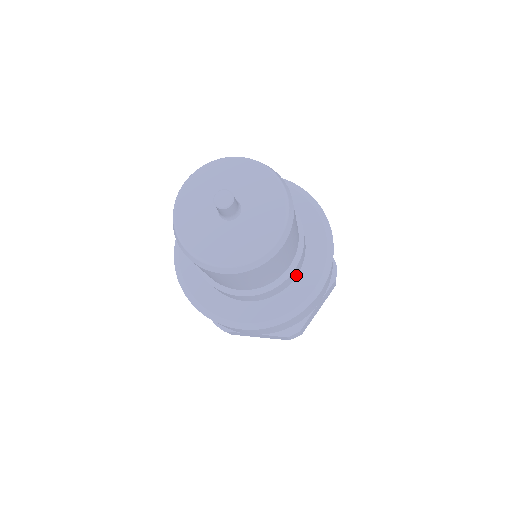
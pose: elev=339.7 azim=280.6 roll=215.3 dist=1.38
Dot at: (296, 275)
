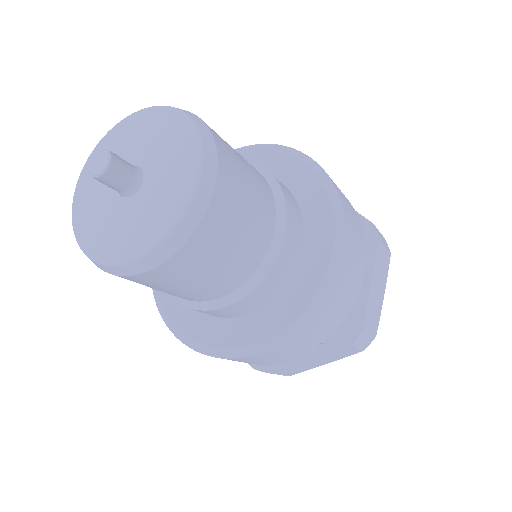
Dot at: (251, 310)
